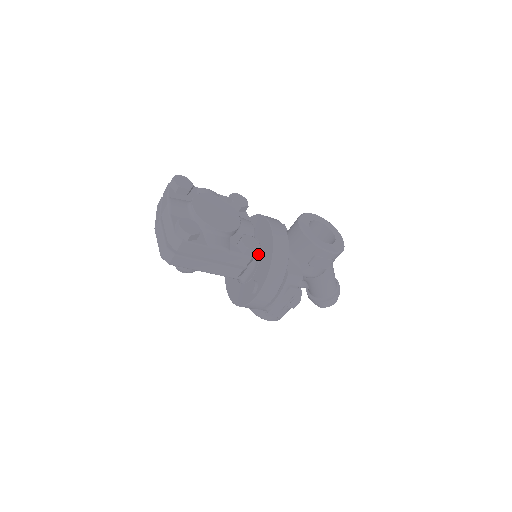
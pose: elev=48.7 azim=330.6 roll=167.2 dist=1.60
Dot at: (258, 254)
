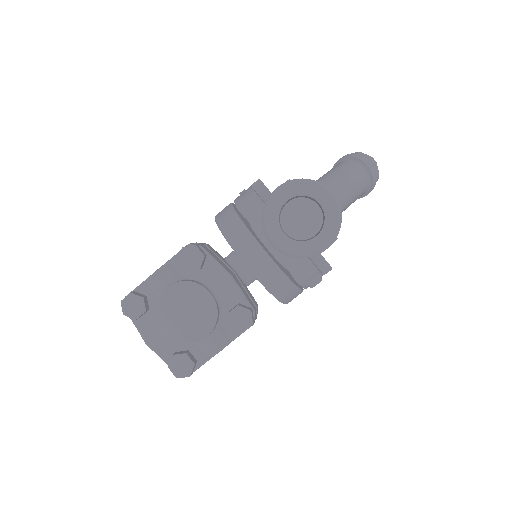
Dot at: occluded
